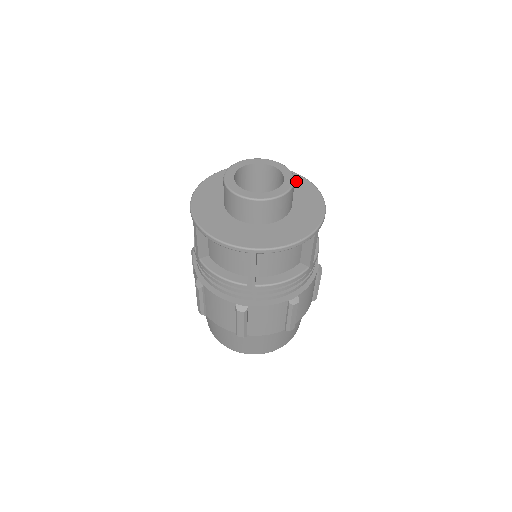
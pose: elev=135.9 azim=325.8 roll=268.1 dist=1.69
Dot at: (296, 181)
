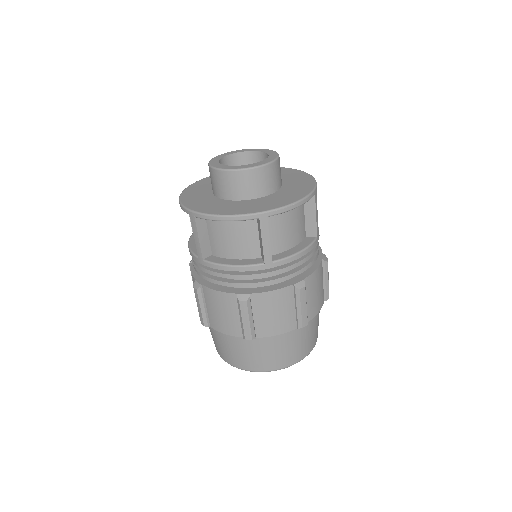
Dot at: (303, 182)
